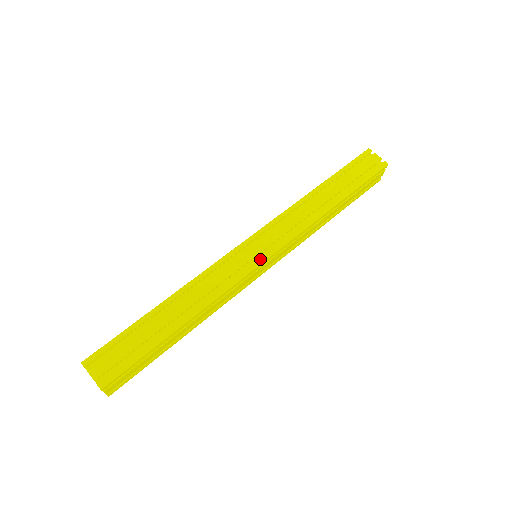
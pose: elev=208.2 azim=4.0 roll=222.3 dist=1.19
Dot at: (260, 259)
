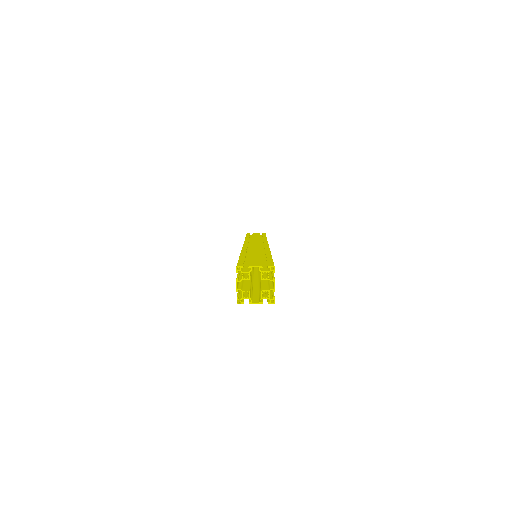
Dot at: (265, 244)
